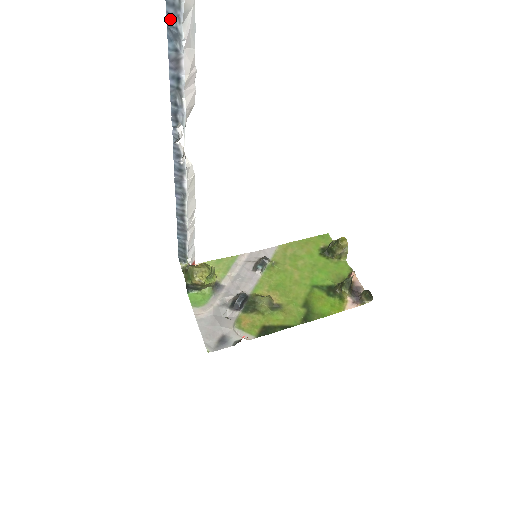
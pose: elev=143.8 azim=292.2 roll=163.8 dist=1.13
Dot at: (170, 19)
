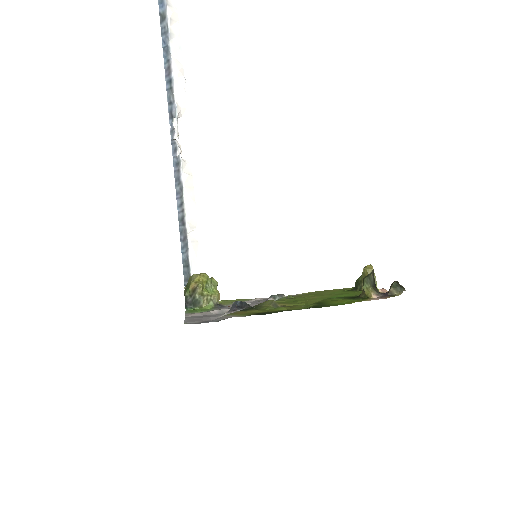
Dot at: (164, 43)
